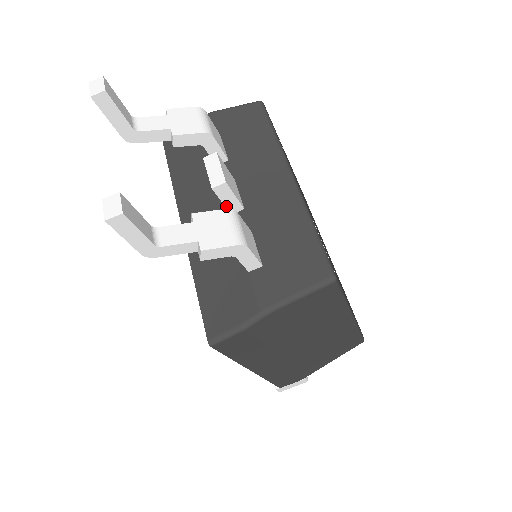
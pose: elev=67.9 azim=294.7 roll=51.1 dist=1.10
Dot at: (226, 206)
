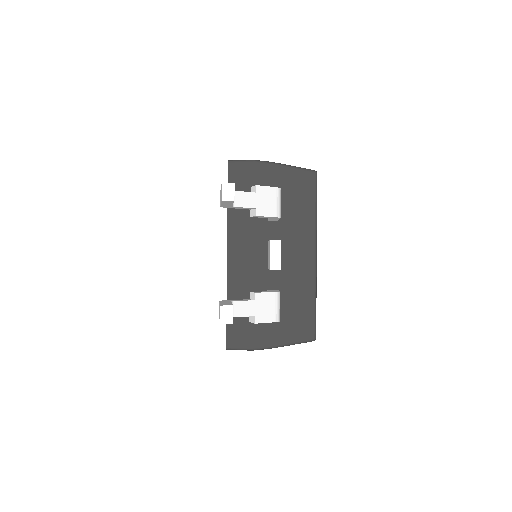
Dot at: occluded
